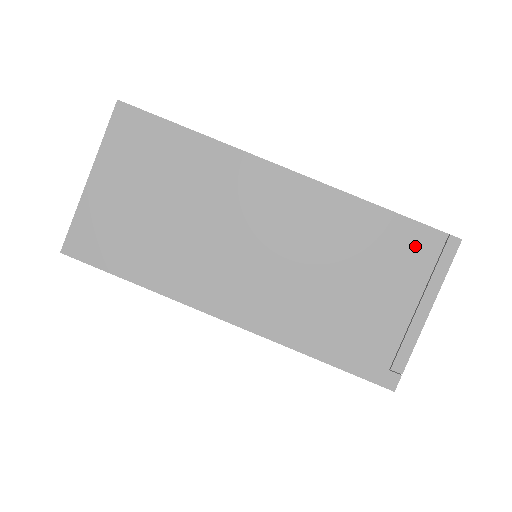
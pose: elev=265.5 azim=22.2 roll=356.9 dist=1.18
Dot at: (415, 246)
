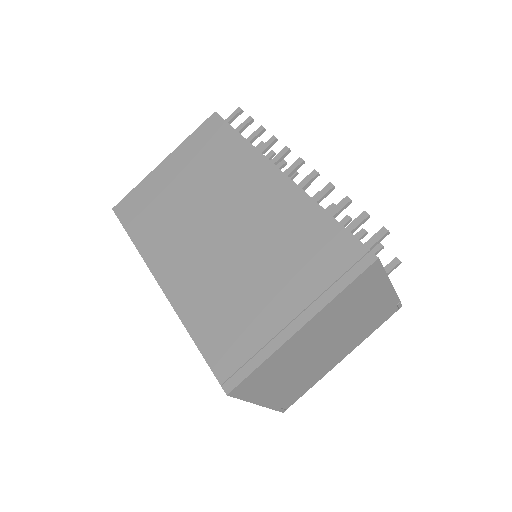
Dot at: occluded
